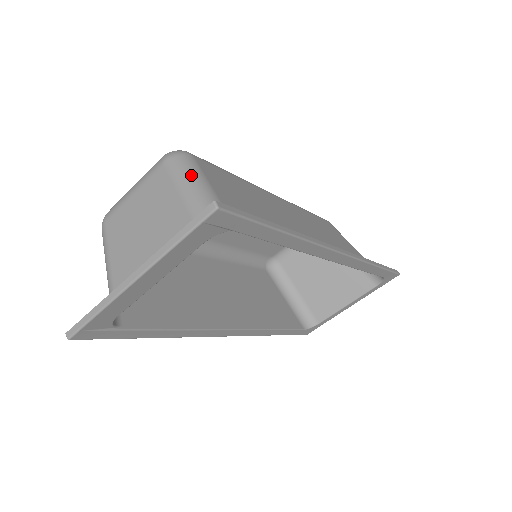
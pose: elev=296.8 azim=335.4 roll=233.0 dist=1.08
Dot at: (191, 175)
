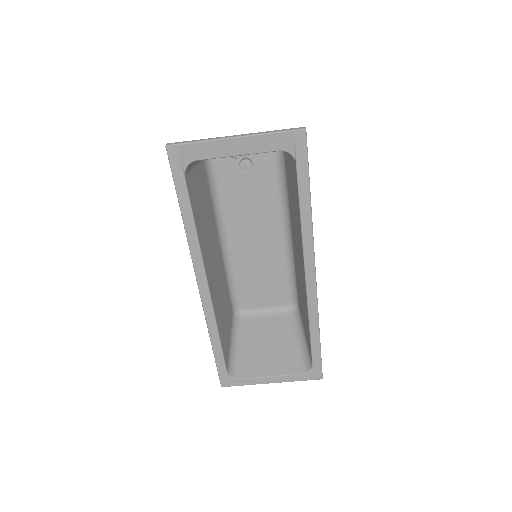
Dot at: occluded
